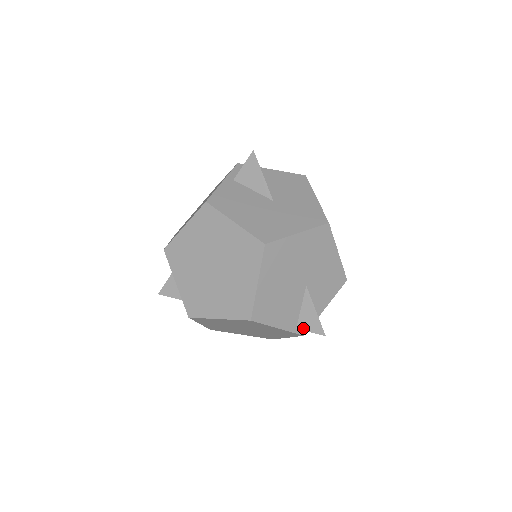
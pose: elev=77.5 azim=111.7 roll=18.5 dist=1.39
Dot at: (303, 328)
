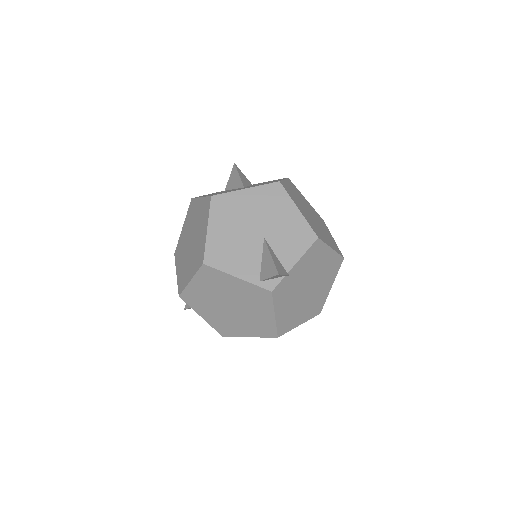
Dot at: (264, 278)
